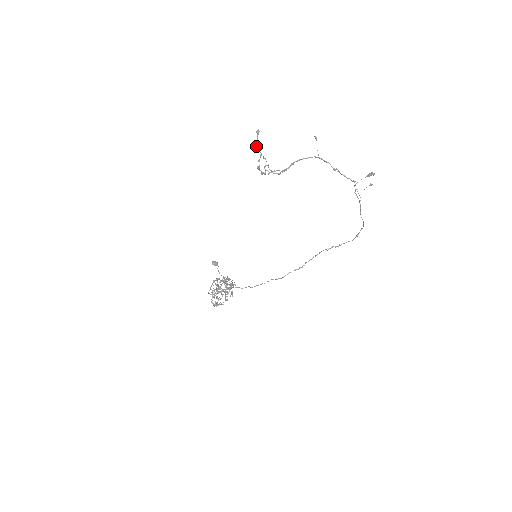
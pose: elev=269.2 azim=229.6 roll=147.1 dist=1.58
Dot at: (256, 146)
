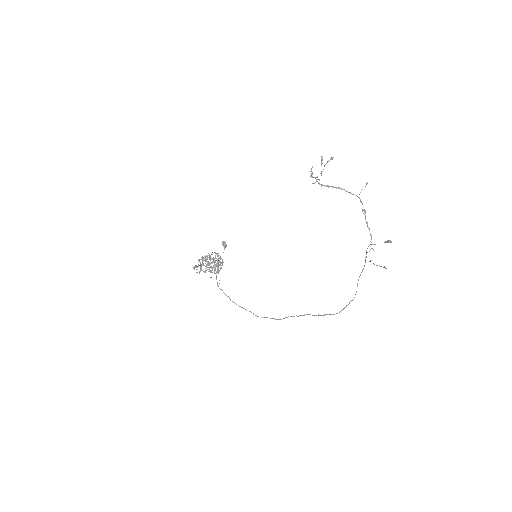
Dot at: occluded
